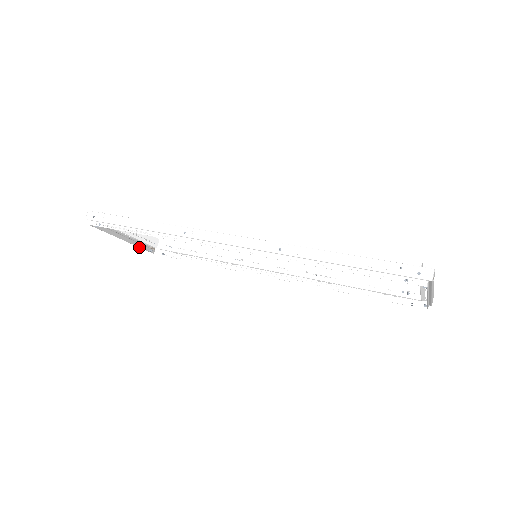
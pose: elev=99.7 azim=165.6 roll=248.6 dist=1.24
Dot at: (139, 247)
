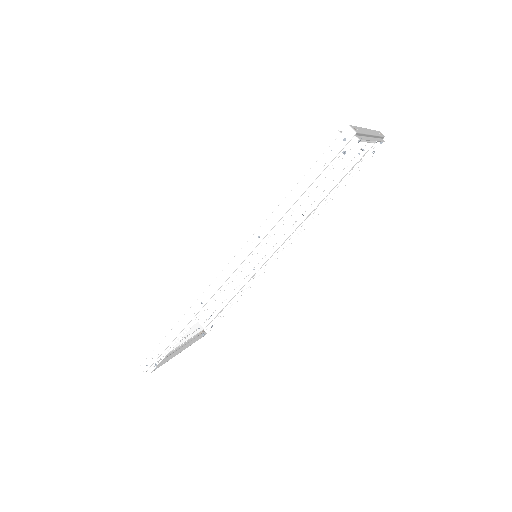
Dot at: occluded
